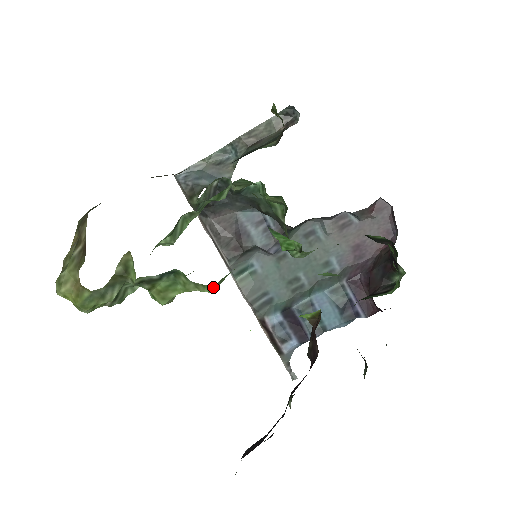
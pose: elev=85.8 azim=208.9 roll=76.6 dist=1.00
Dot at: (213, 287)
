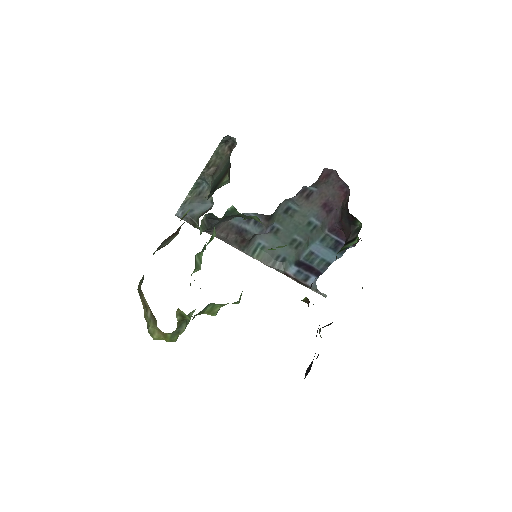
Dot at: (238, 302)
